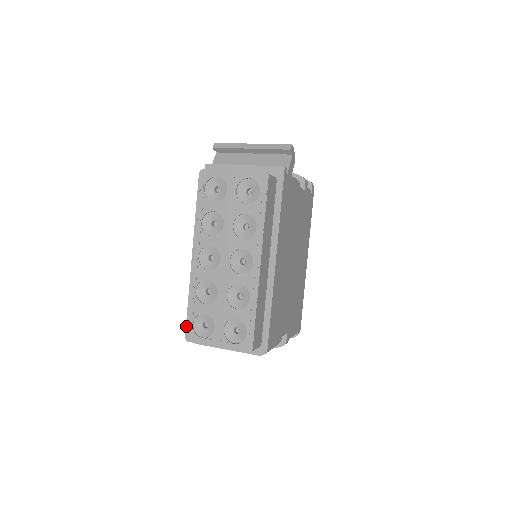
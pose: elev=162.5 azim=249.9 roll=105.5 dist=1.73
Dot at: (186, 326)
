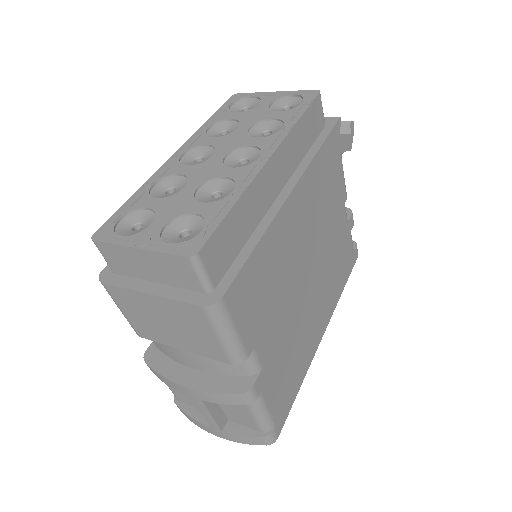
Dot at: (106, 221)
